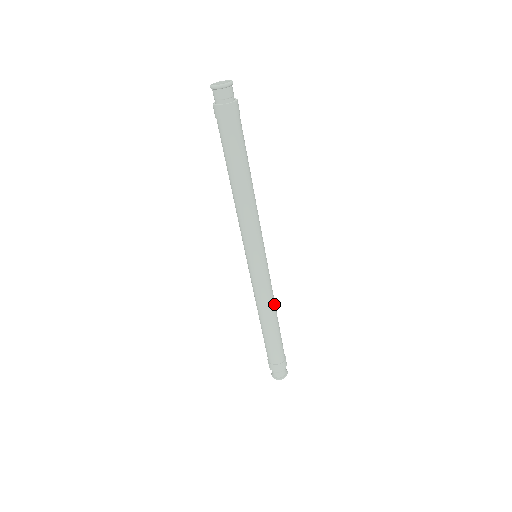
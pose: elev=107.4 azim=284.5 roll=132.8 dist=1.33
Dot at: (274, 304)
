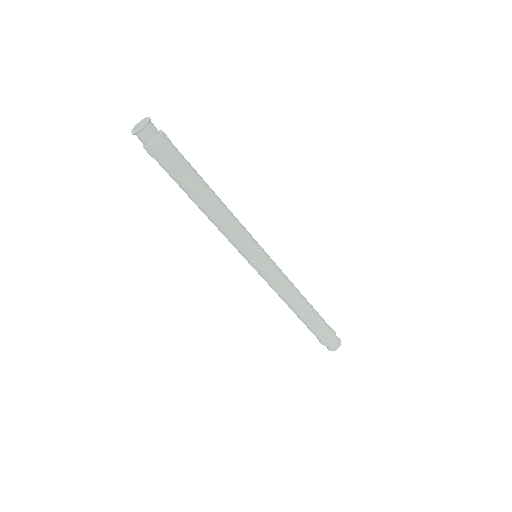
Dot at: (294, 286)
